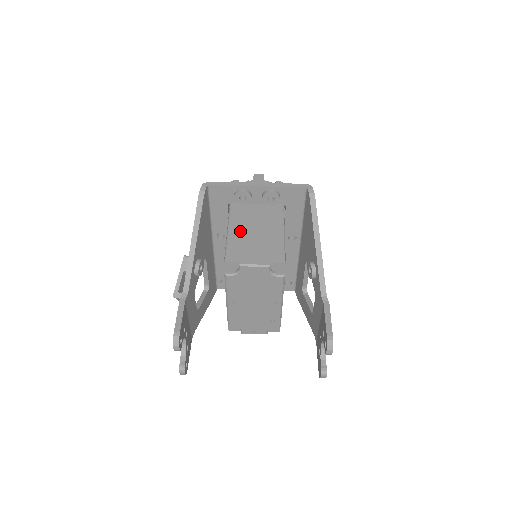
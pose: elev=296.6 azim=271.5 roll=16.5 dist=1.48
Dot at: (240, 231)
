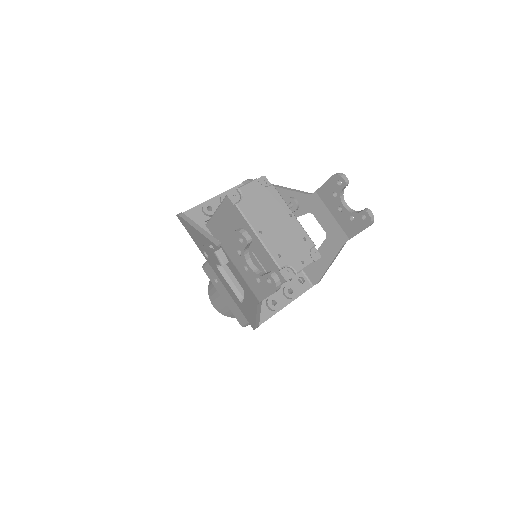
Dot at: occluded
